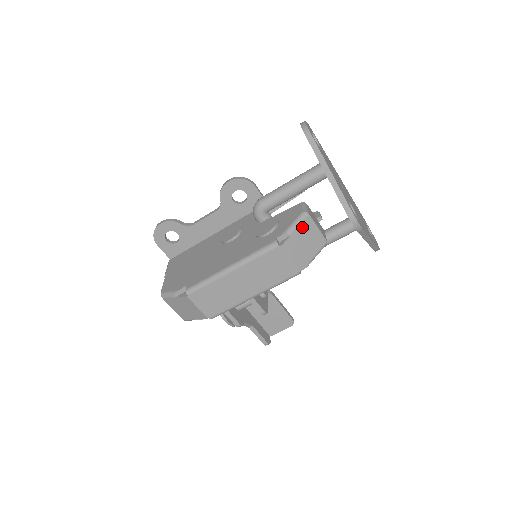
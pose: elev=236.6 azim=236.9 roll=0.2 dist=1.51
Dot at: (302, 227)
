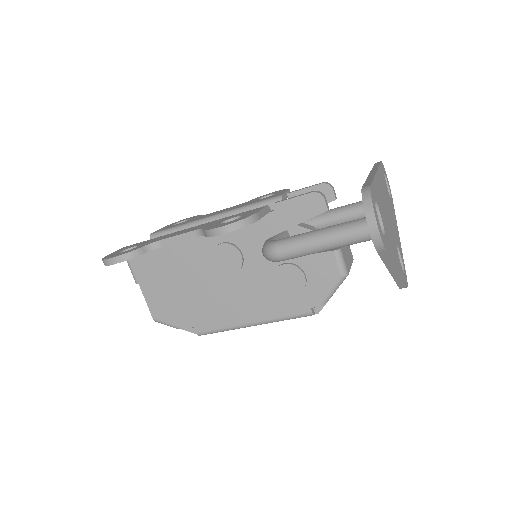
Dot at: occluded
